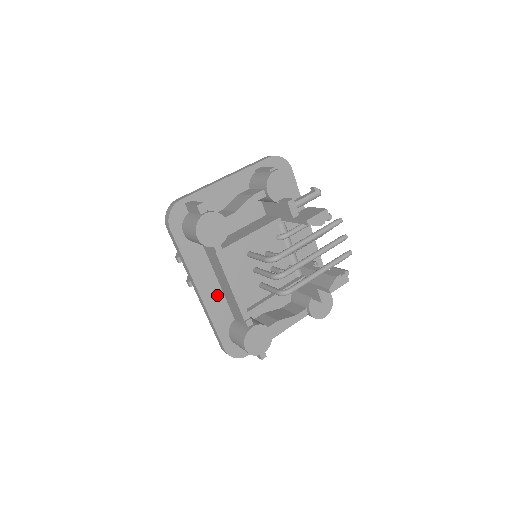
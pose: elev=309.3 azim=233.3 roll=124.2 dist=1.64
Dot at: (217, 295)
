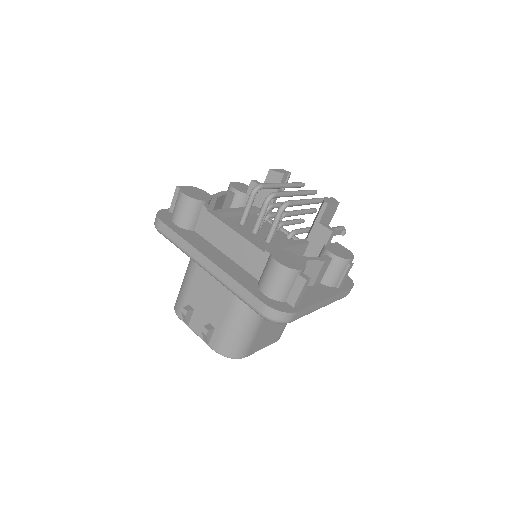
Dot at: (229, 263)
